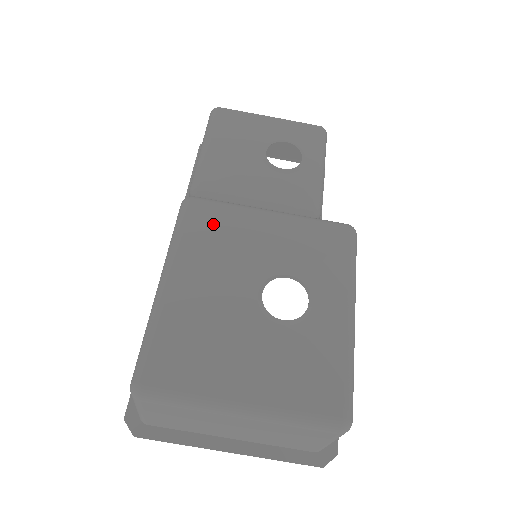
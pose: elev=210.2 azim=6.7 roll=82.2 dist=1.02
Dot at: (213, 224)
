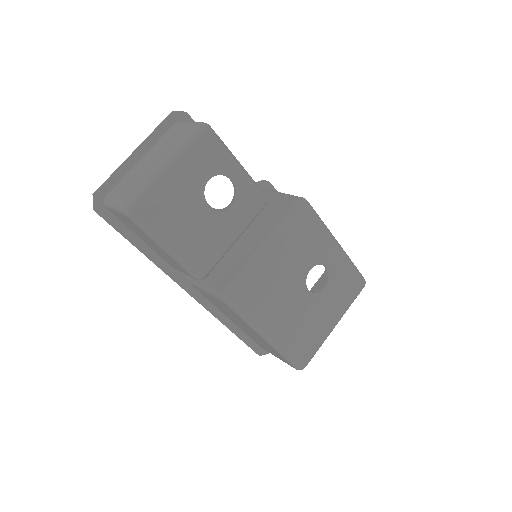
Dot at: (256, 293)
